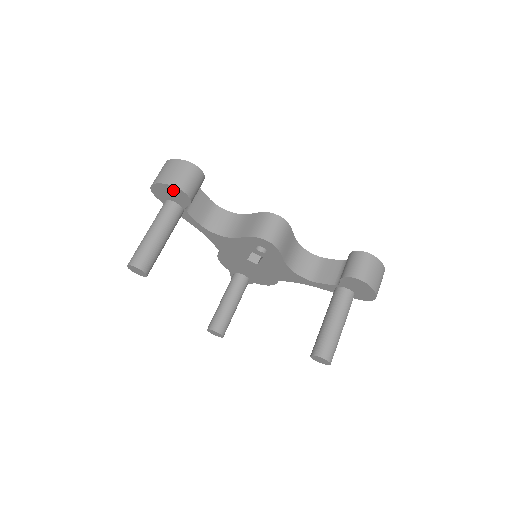
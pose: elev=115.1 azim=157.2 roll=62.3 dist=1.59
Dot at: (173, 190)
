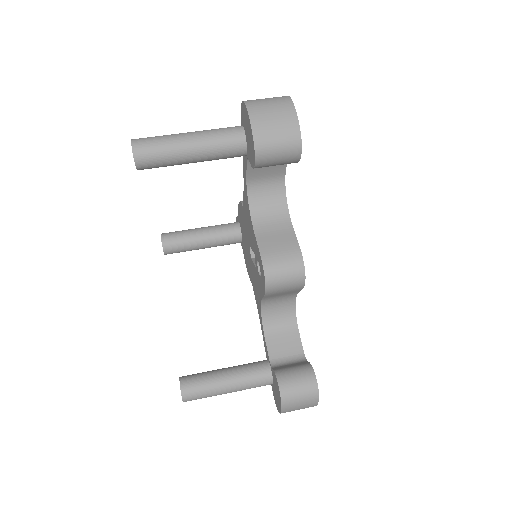
Dot at: (252, 139)
